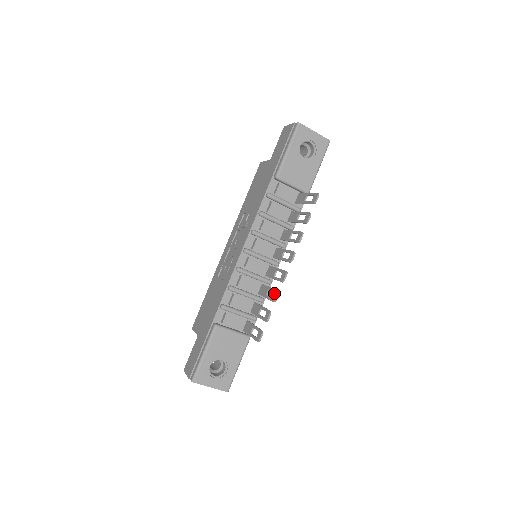
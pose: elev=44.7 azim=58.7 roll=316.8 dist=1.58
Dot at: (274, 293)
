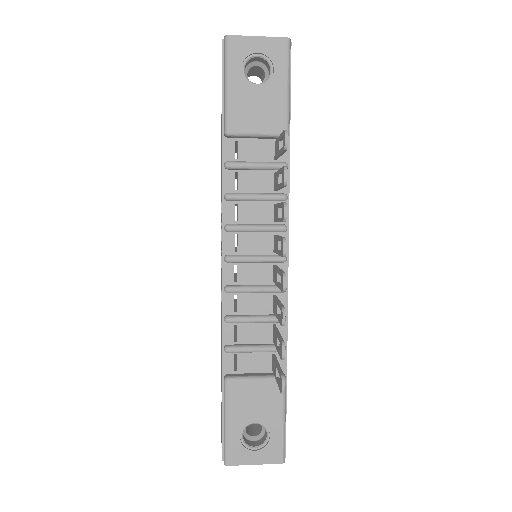
Dot at: occluded
